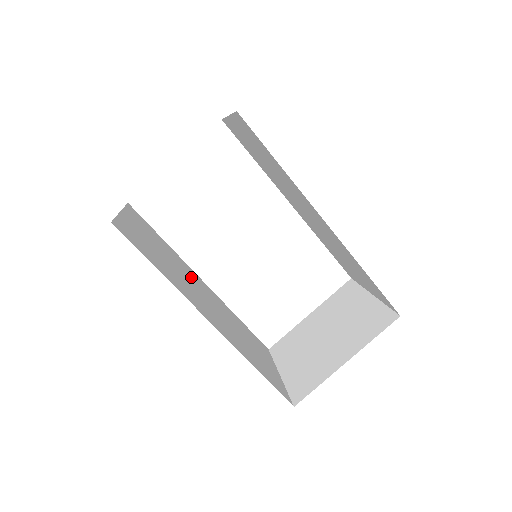
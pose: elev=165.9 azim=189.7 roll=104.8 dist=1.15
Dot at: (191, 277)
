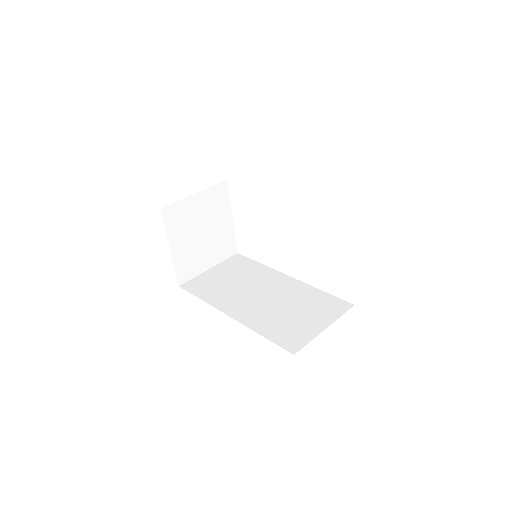
Dot at: (263, 282)
